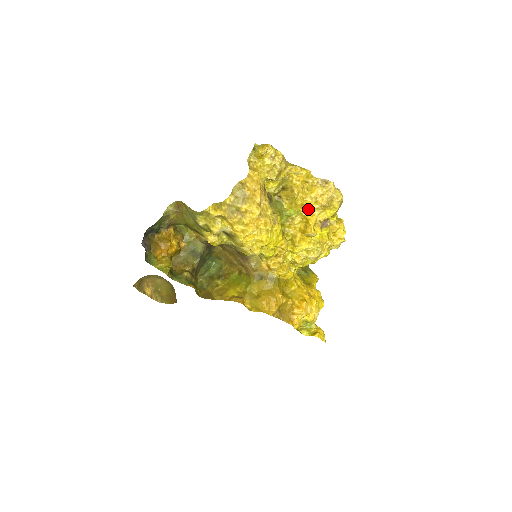
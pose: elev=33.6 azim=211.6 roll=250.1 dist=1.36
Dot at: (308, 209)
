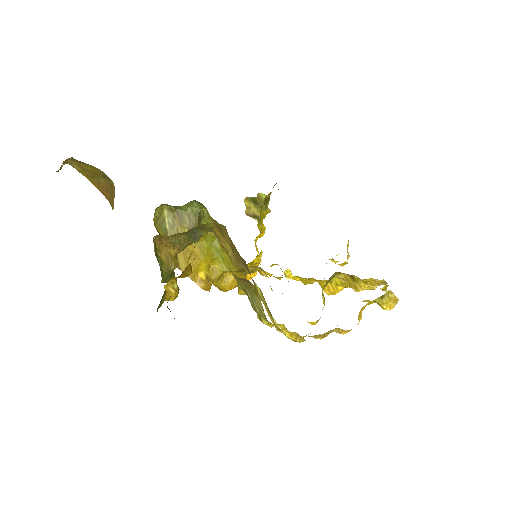
Dot at: occluded
